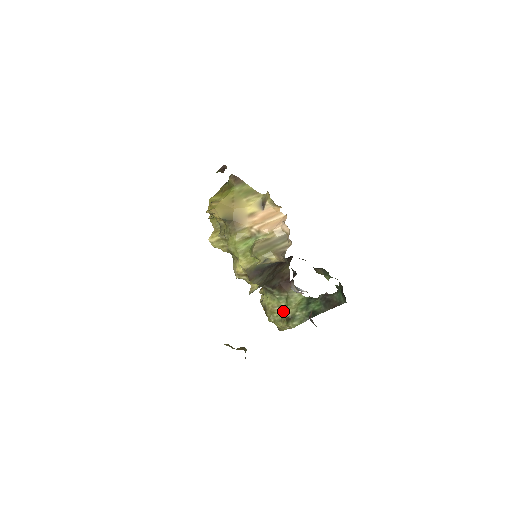
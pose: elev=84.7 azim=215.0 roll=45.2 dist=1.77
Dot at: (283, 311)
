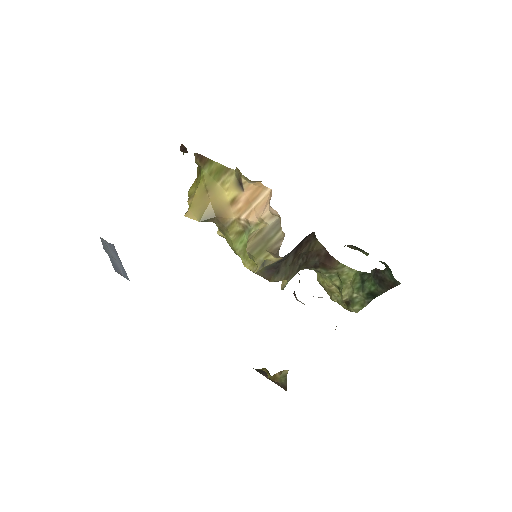
Dot at: (340, 291)
